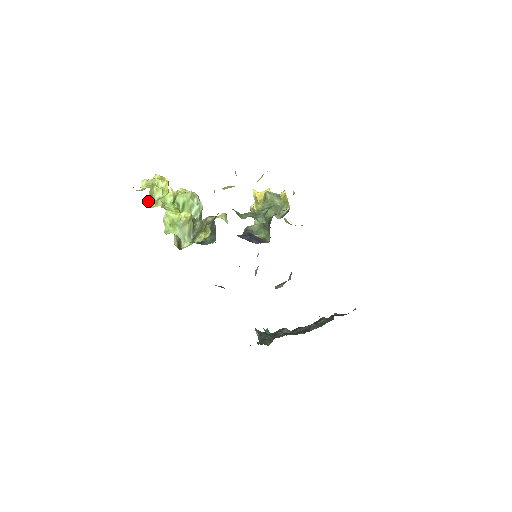
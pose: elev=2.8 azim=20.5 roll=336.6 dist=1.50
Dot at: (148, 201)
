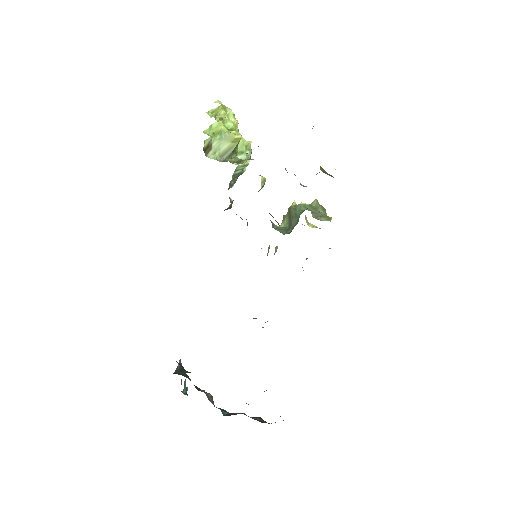
Dot at: (210, 111)
